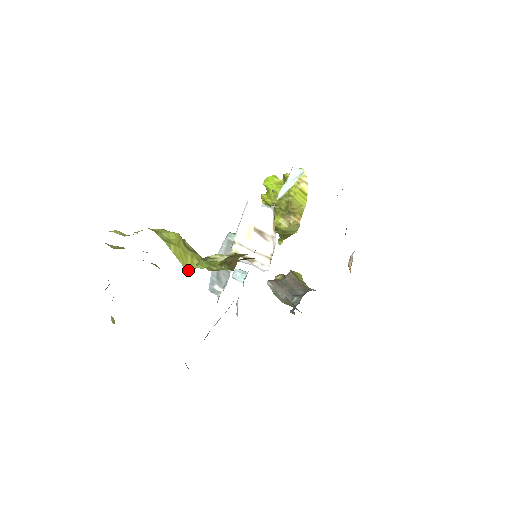
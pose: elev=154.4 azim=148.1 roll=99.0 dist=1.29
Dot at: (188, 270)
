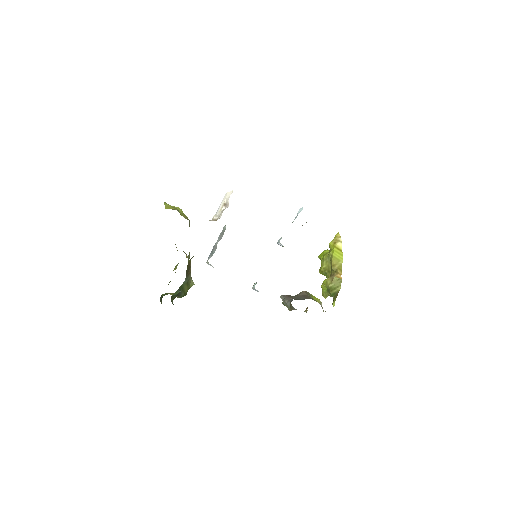
Dot at: occluded
